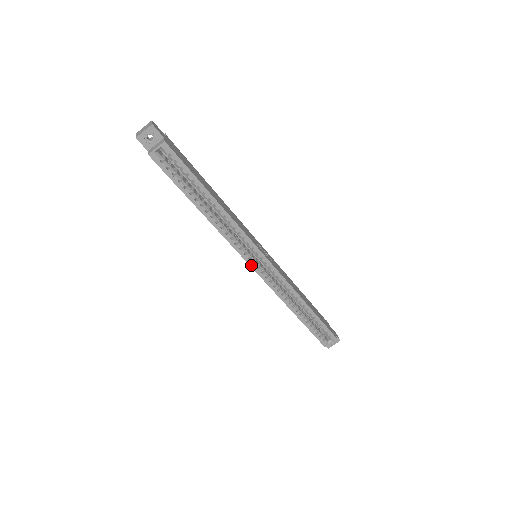
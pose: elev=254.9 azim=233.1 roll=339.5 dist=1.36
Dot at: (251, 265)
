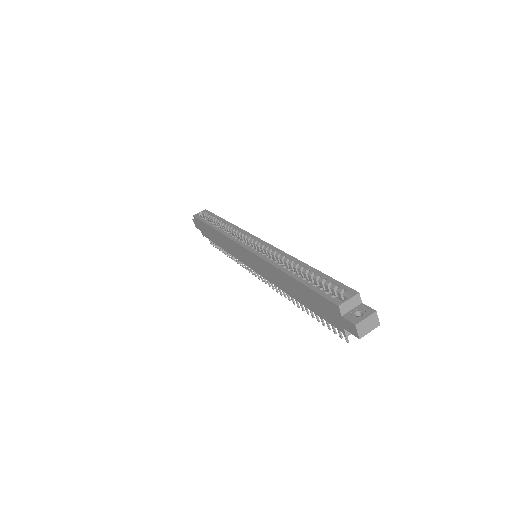
Dot at: (243, 246)
